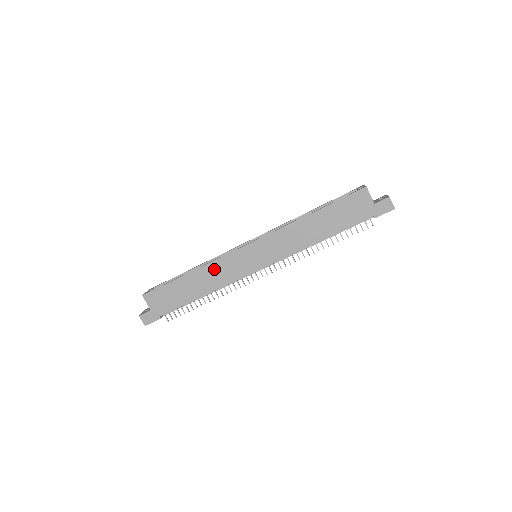
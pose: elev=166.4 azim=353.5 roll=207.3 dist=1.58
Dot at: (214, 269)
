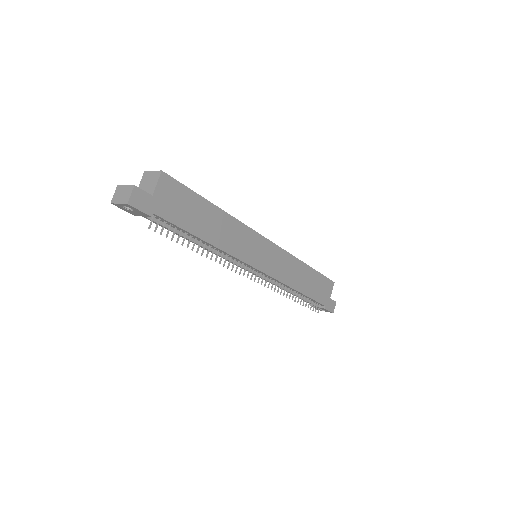
Dot at: (236, 229)
